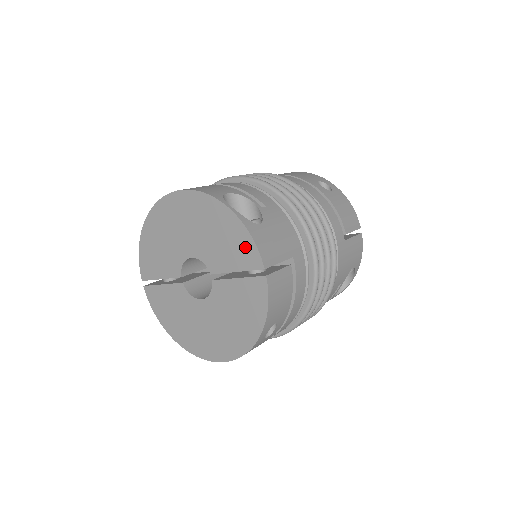
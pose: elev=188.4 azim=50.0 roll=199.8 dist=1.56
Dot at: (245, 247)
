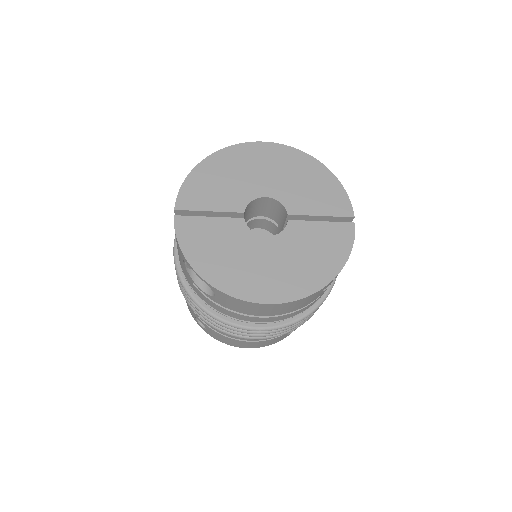
Dot at: (337, 198)
